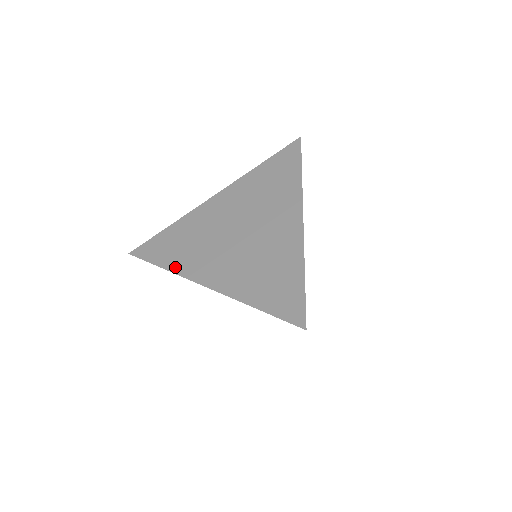
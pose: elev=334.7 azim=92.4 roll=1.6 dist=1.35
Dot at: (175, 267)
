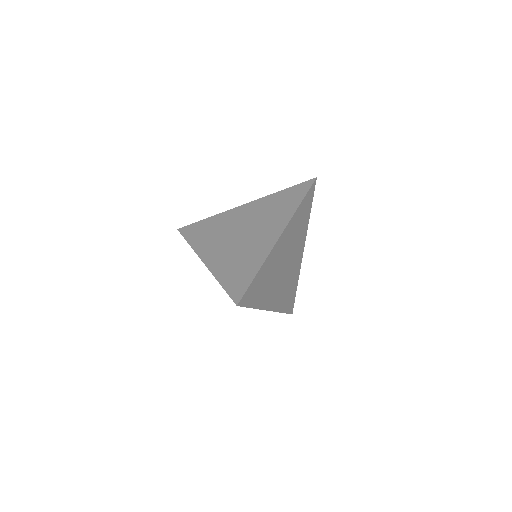
Dot at: (195, 245)
